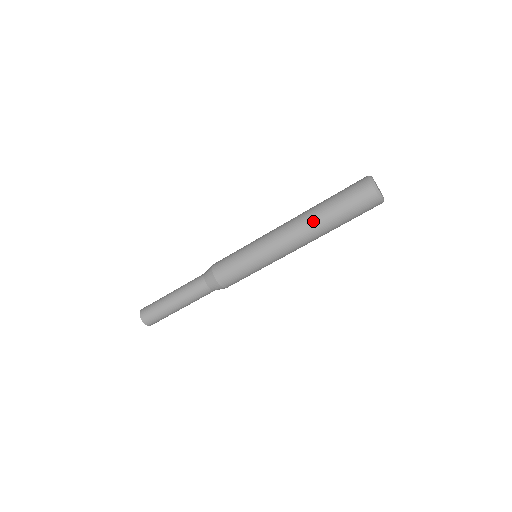
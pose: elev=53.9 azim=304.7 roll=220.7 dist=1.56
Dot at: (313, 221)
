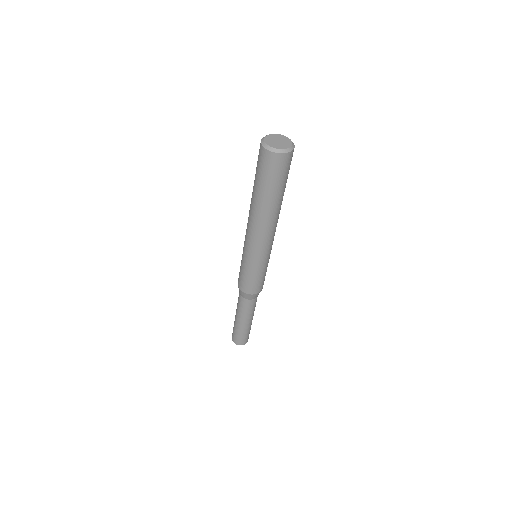
Dot at: (261, 211)
